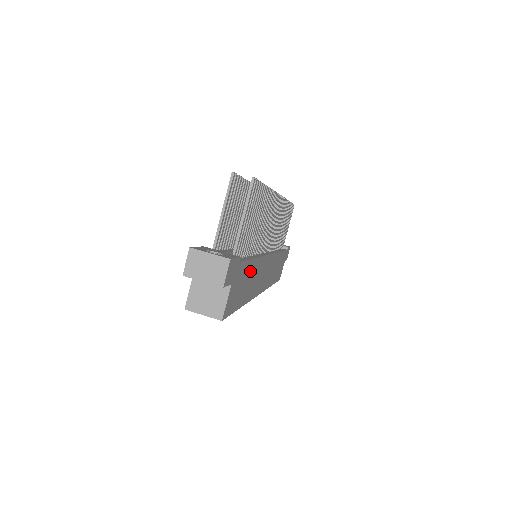
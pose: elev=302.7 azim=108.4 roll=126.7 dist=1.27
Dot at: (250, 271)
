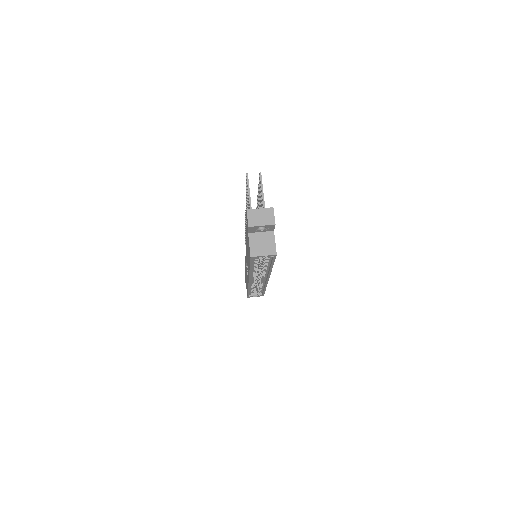
Dot at: occluded
